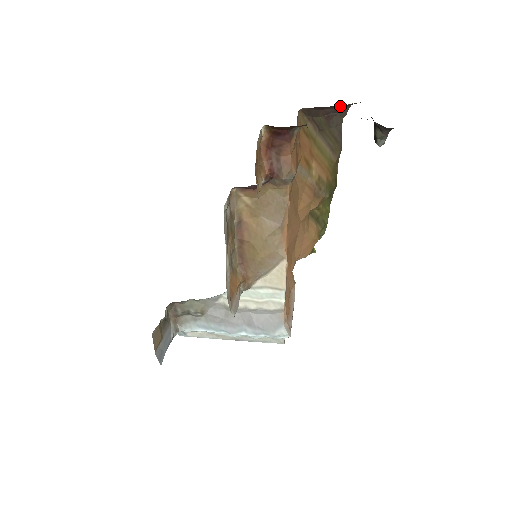
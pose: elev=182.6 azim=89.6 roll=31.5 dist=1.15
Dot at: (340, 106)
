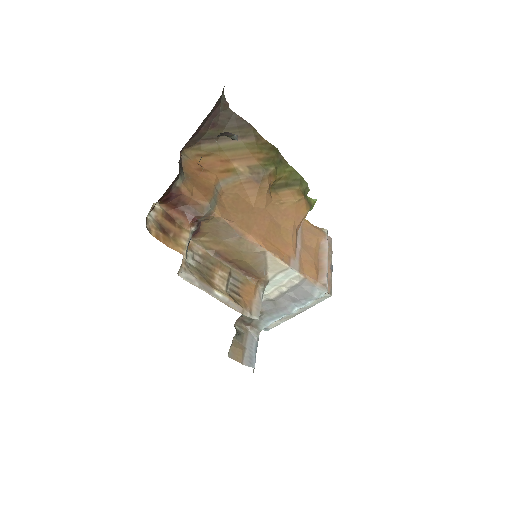
Dot at: (209, 114)
